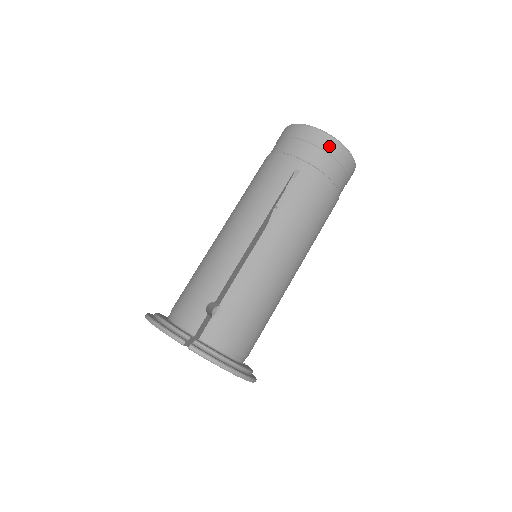
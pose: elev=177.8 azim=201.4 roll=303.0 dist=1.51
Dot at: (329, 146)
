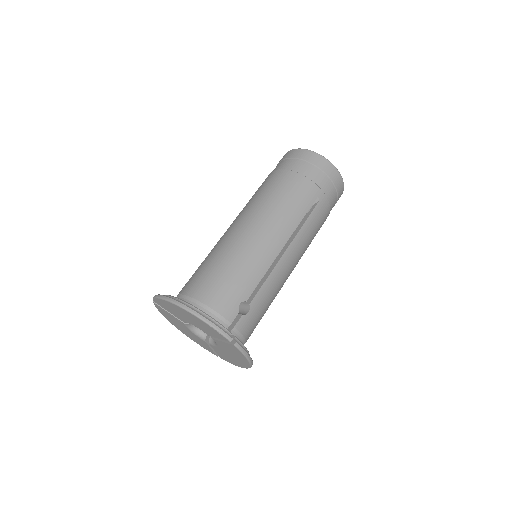
Dot at: (339, 185)
